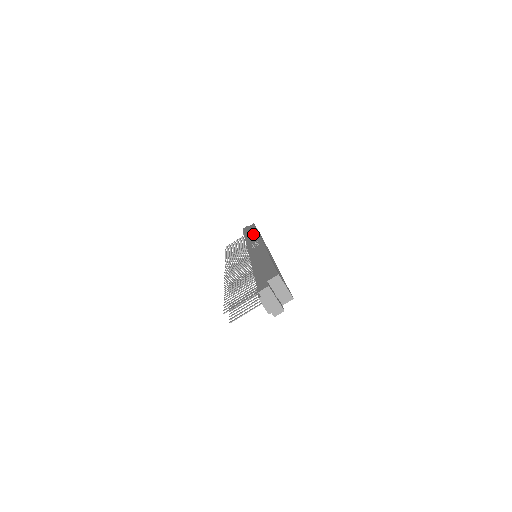
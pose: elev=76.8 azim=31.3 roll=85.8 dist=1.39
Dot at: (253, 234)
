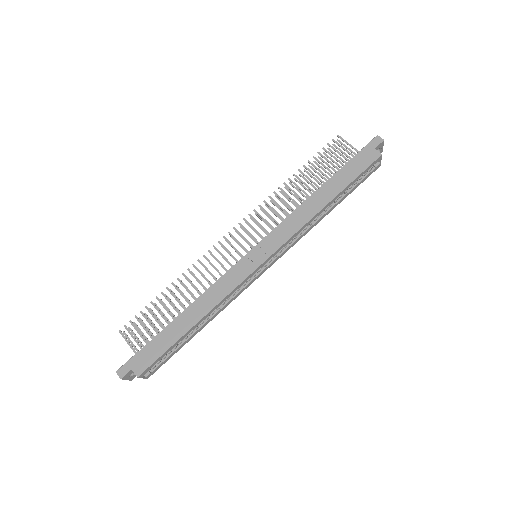
Dot at: (312, 210)
